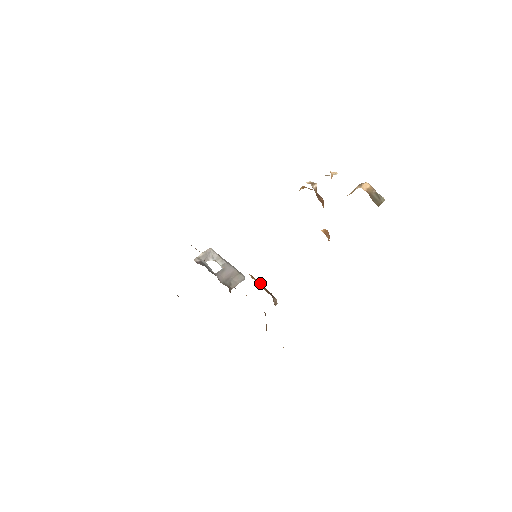
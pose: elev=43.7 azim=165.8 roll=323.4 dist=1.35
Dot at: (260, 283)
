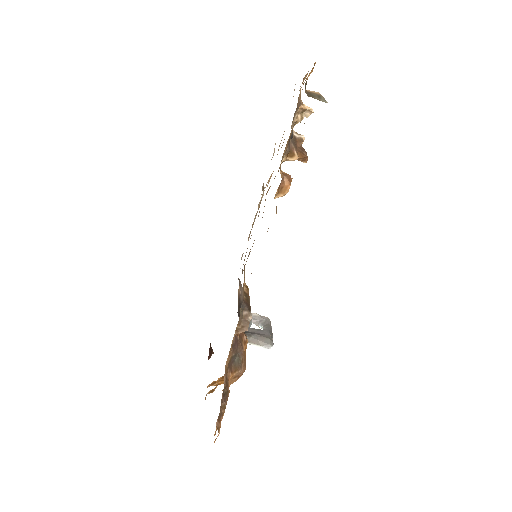
Dot at: occluded
